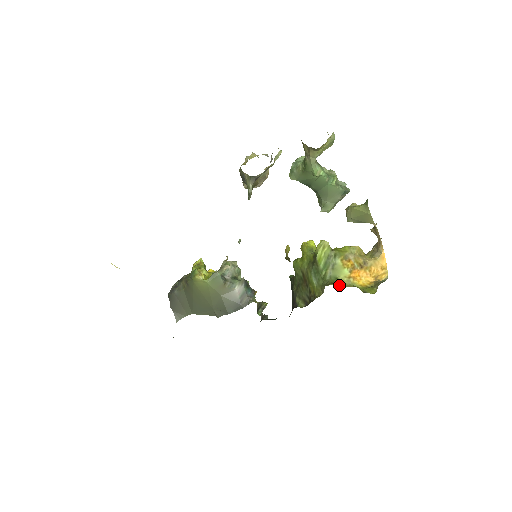
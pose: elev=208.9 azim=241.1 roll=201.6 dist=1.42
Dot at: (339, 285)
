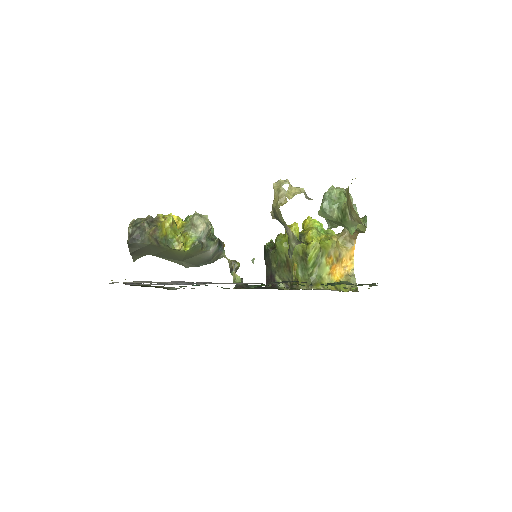
Dot at: (324, 287)
